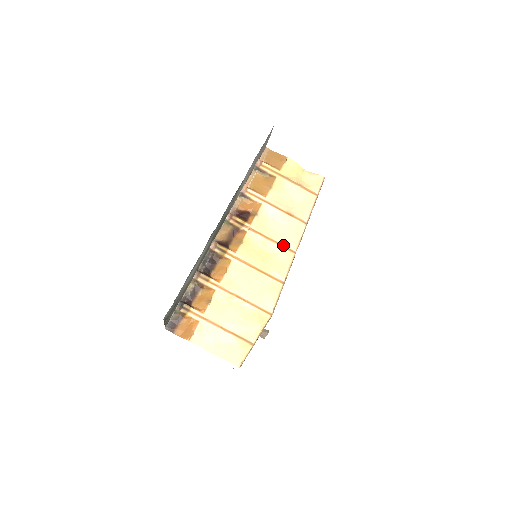
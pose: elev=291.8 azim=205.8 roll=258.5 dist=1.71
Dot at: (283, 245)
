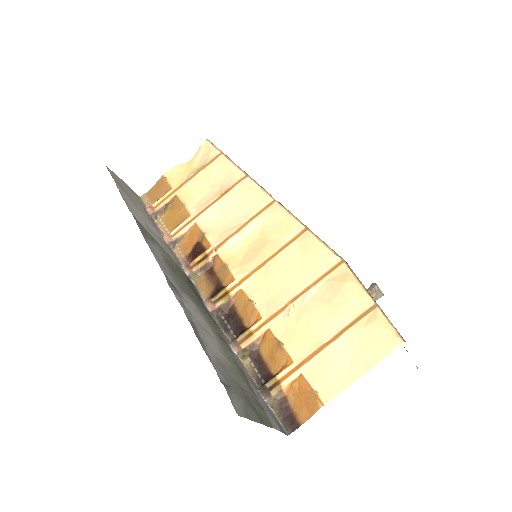
Dot at: (257, 213)
